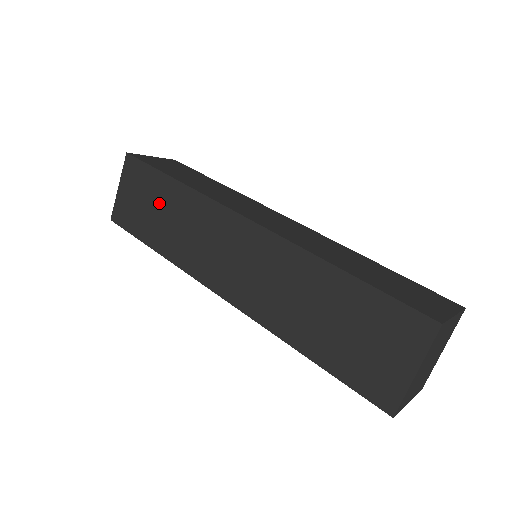
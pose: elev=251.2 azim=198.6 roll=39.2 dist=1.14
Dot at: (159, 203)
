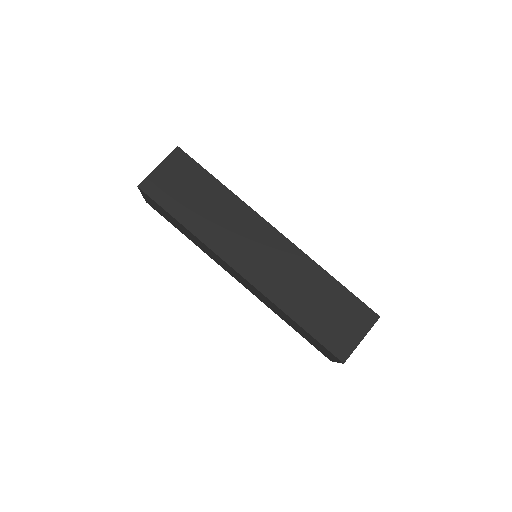
Dot at: (200, 194)
